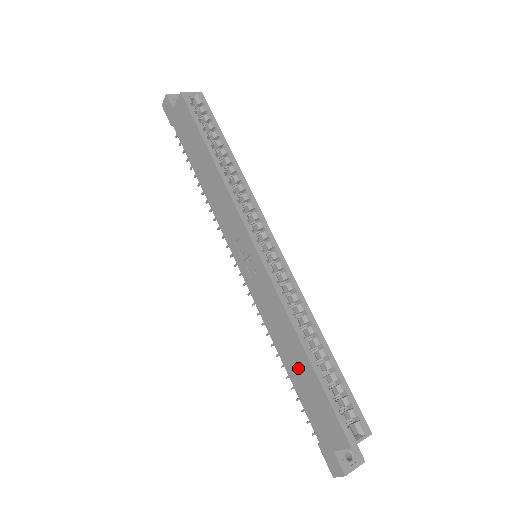
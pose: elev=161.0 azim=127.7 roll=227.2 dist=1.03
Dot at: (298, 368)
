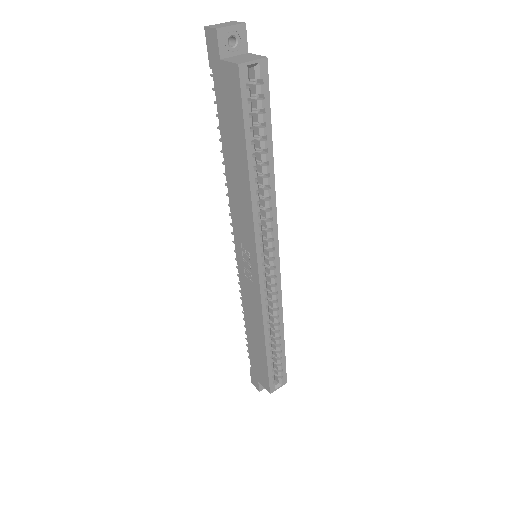
Dot at: (256, 342)
